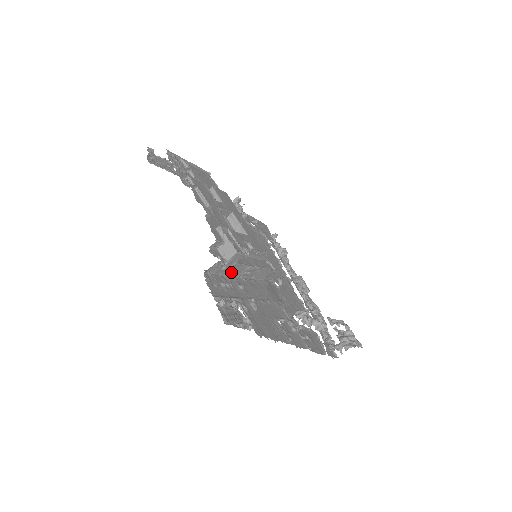
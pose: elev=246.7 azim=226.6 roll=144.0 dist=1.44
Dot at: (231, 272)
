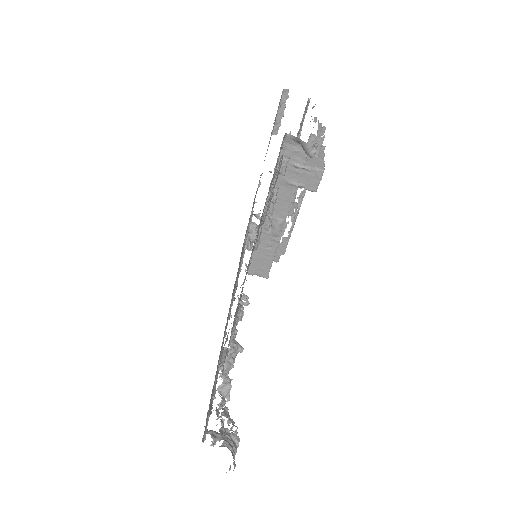
Dot at: occluded
